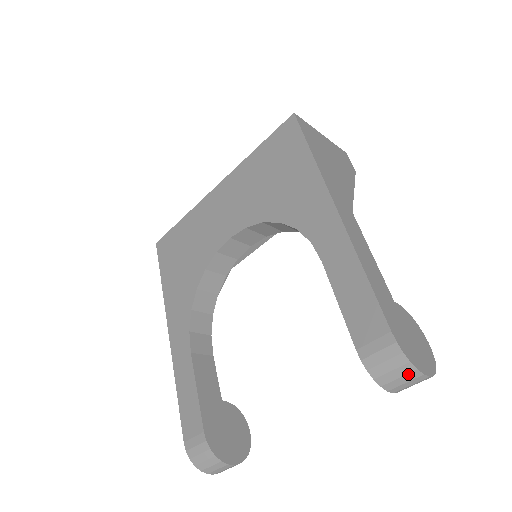
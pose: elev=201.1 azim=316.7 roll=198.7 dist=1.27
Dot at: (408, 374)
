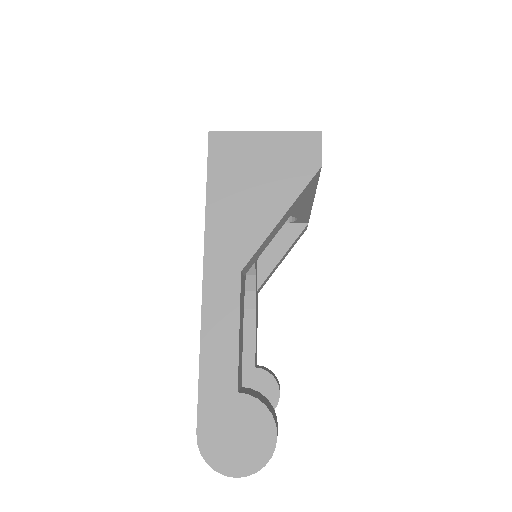
Dot at: occluded
